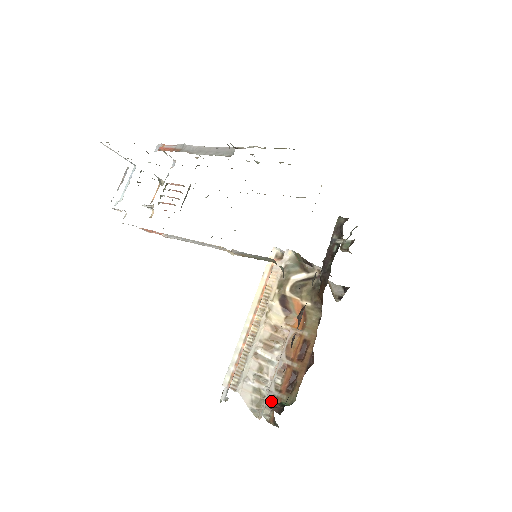
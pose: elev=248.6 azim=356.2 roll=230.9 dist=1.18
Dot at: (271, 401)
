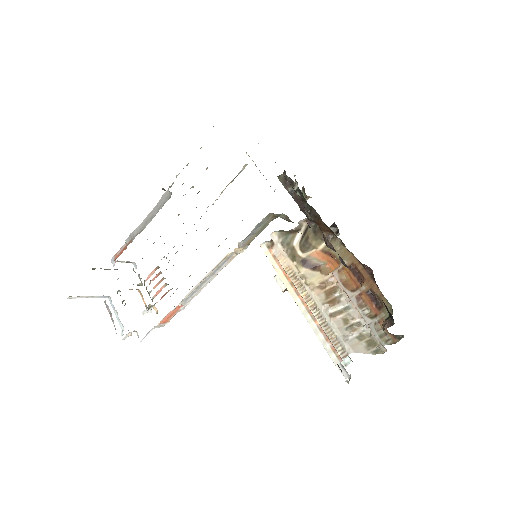
Dot at: (378, 329)
